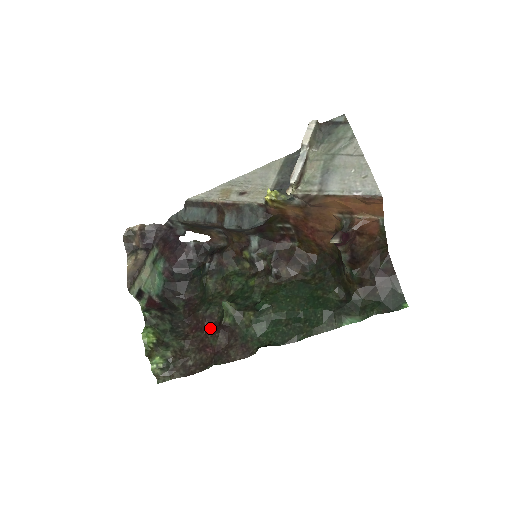
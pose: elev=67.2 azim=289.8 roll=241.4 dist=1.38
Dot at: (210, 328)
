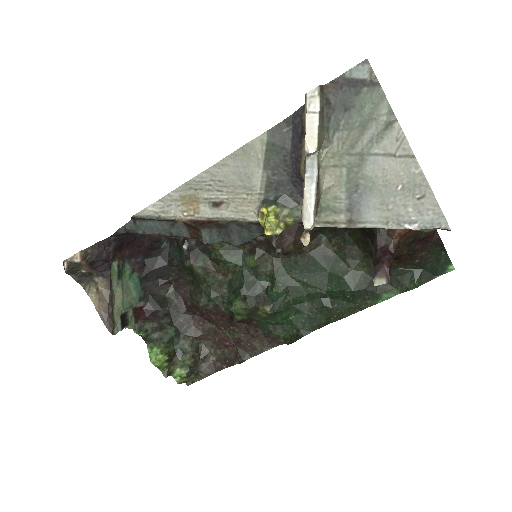
Dot at: (220, 320)
